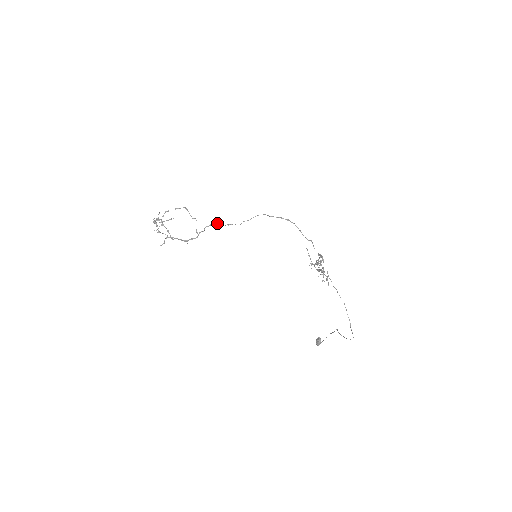
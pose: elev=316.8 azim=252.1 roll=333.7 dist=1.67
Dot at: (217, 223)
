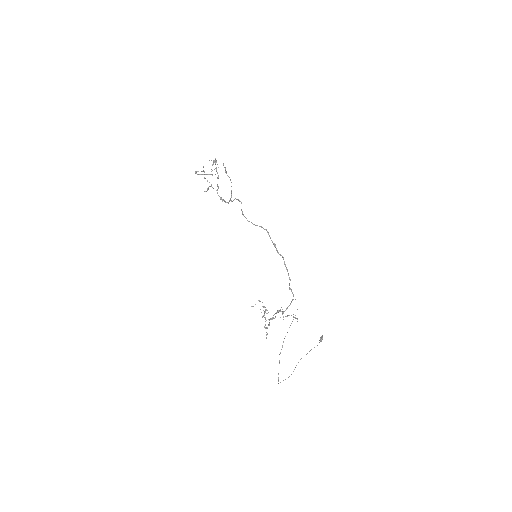
Dot at: (241, 203)
